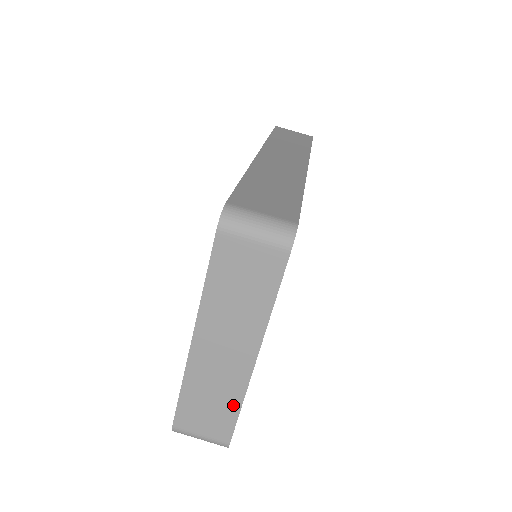
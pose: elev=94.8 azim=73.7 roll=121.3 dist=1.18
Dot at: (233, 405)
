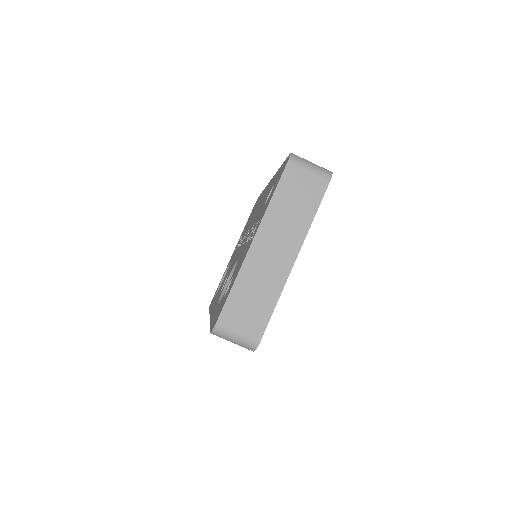
Dot at: (271, 301)
